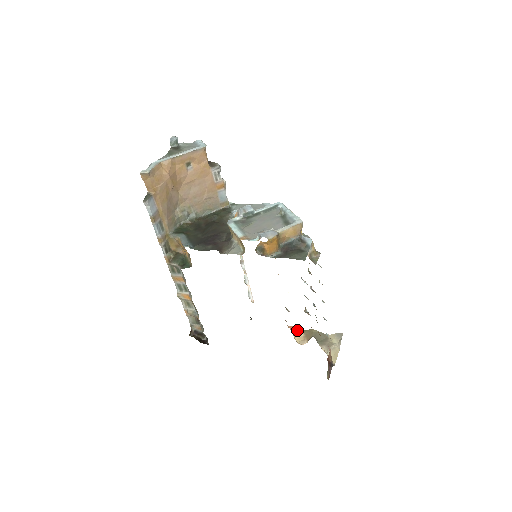
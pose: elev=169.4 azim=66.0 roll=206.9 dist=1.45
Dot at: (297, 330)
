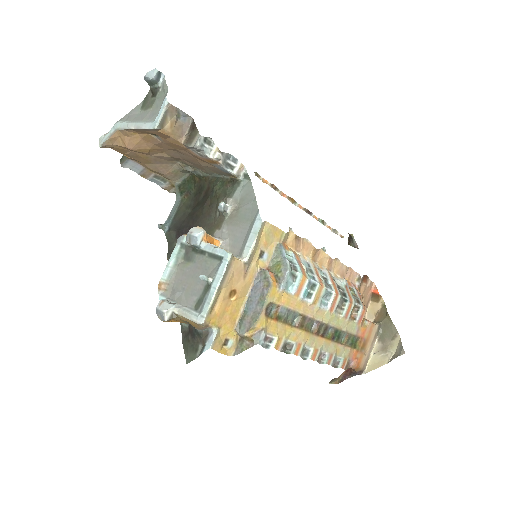
Dot at: (378, 298)
